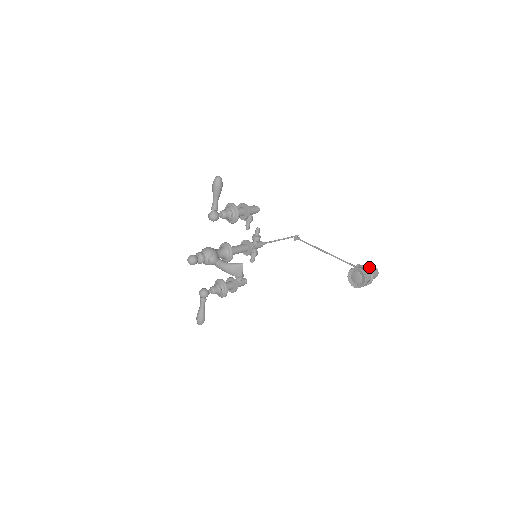
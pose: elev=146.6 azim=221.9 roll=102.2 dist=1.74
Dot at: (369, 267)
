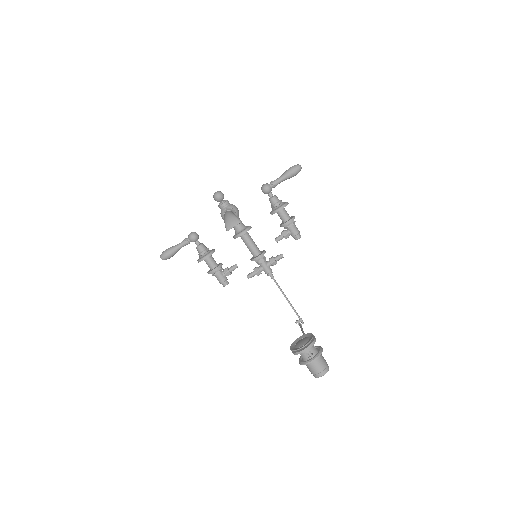
Dot at: occluded
